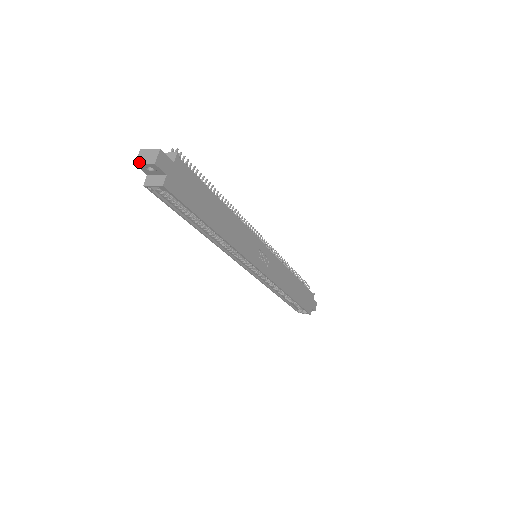
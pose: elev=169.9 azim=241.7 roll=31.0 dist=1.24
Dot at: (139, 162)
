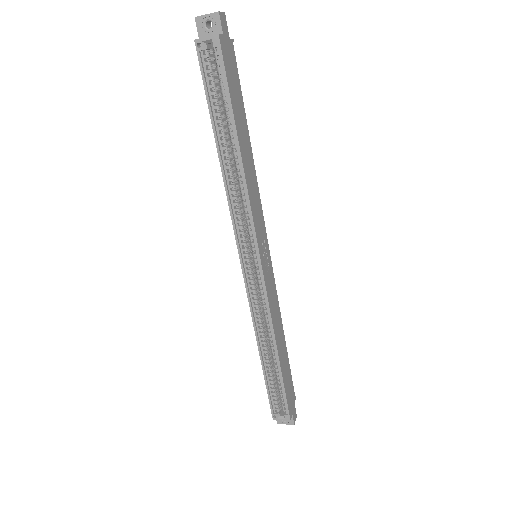
Dot at: (200, 16)
